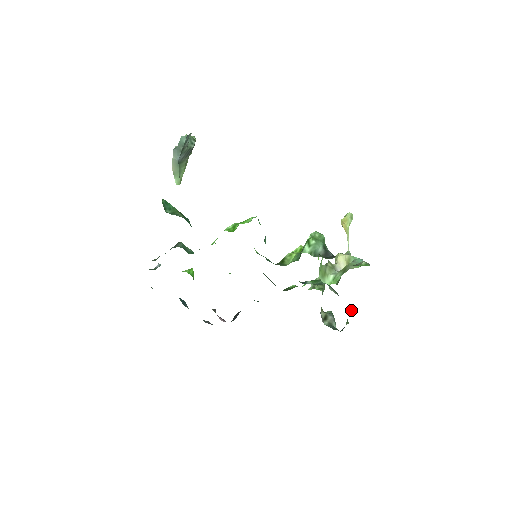
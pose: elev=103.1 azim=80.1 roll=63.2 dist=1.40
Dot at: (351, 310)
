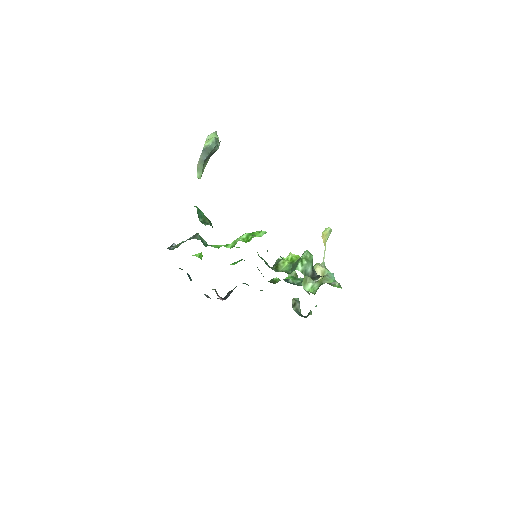
Dot at: occluded
